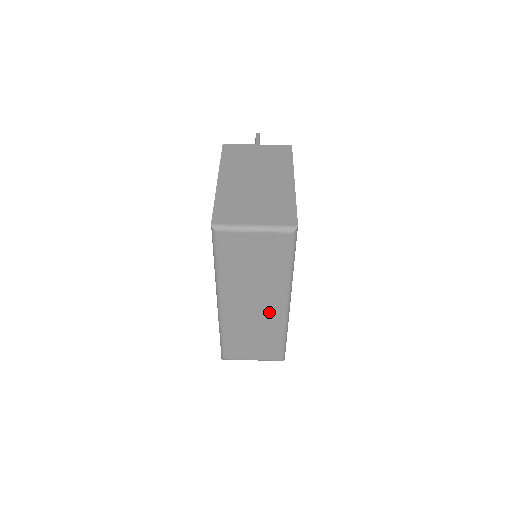
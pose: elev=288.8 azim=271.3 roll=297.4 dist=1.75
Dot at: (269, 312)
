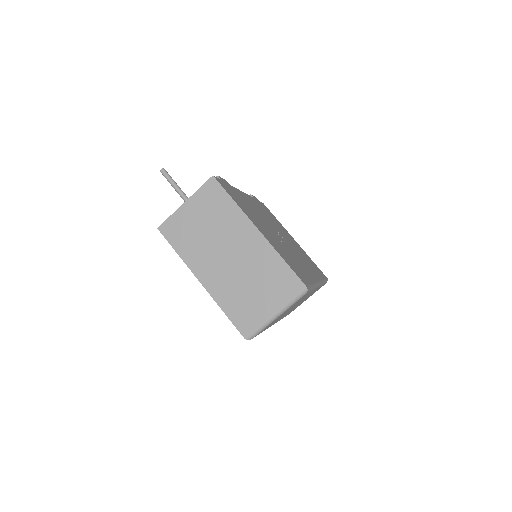
Dot at: occluded
